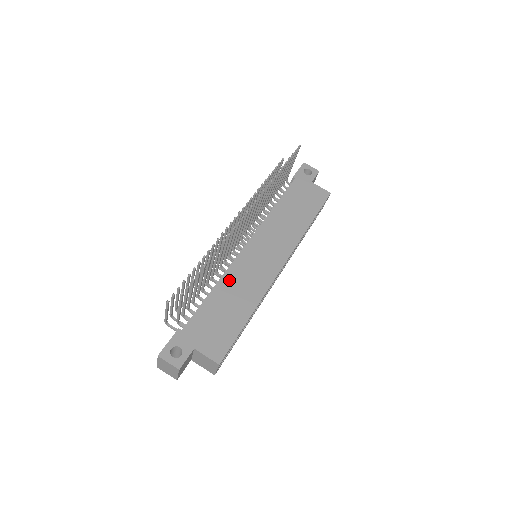
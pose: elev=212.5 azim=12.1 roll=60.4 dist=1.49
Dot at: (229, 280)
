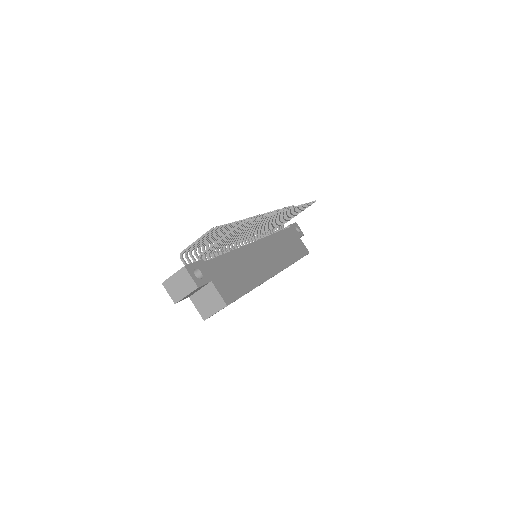
Dot at: (242, 254)
